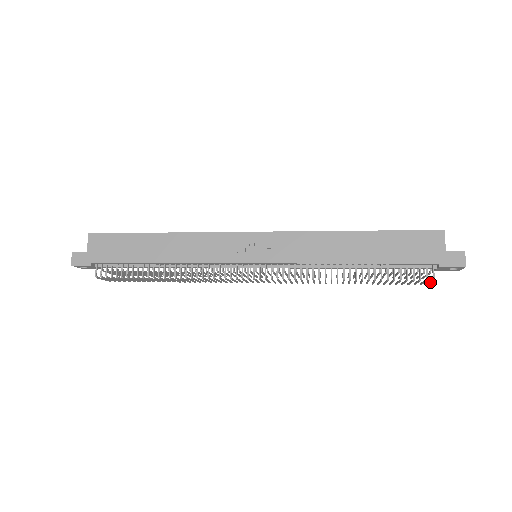
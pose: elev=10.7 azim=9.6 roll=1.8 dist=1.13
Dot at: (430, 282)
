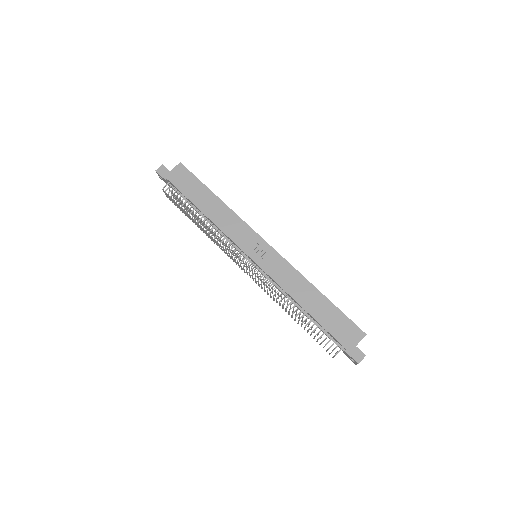
Dot at: (334, 356)
